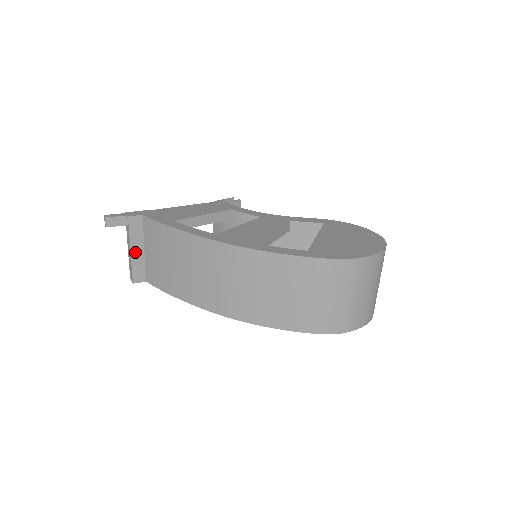
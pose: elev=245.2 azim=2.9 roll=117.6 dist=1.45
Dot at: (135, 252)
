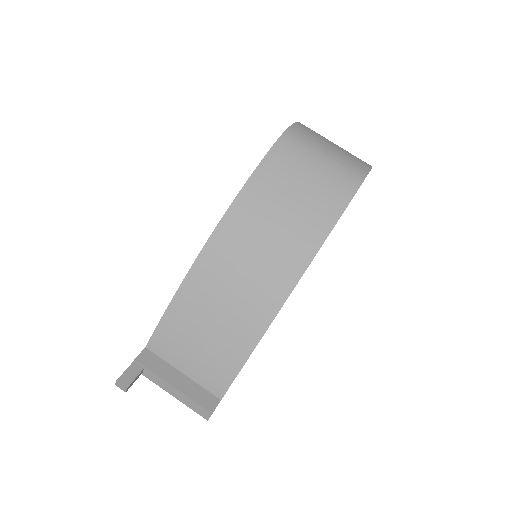
Dot at: (178, 384)
